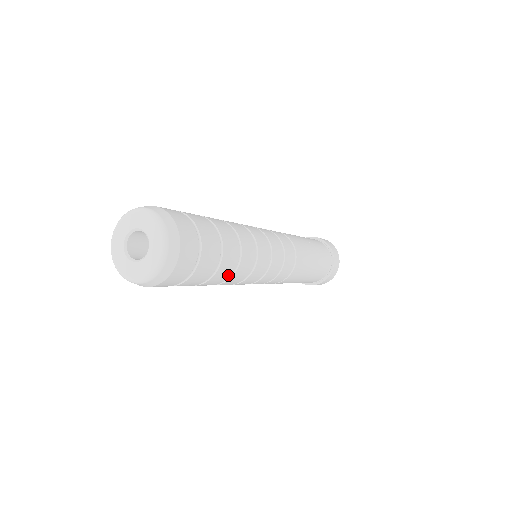
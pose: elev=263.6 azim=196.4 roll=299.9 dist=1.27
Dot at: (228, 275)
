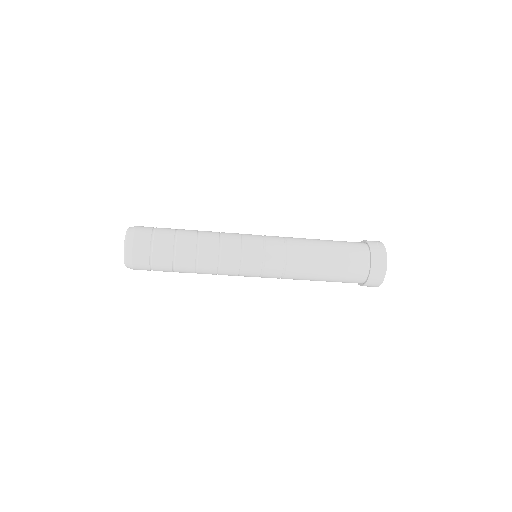
Dot at: (191, 270)
